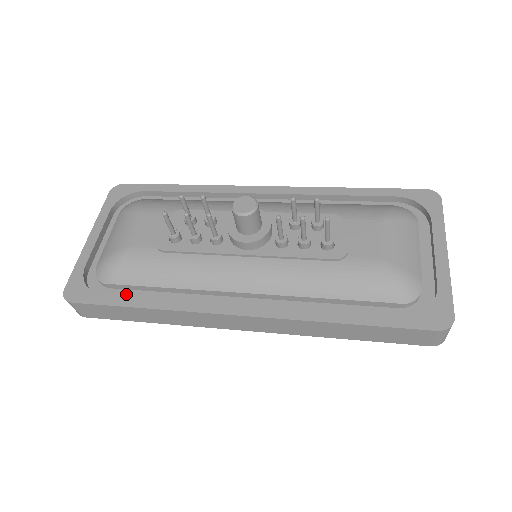
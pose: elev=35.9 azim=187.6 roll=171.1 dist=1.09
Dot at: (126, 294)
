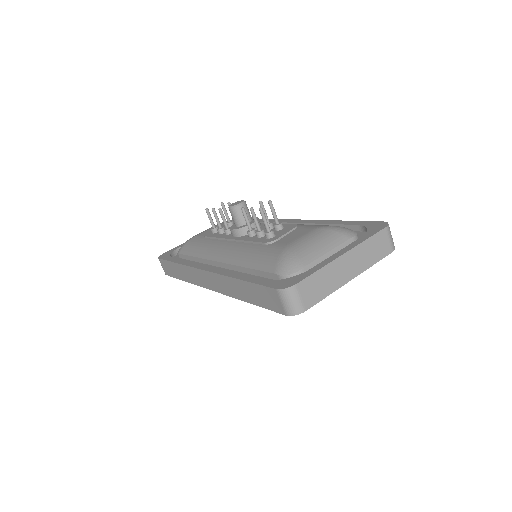
Dot at: occluded
